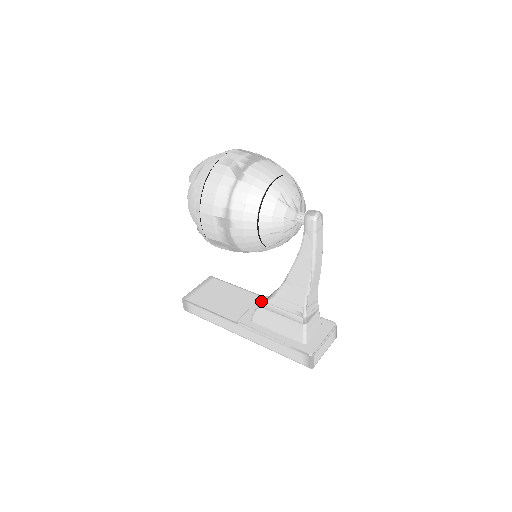
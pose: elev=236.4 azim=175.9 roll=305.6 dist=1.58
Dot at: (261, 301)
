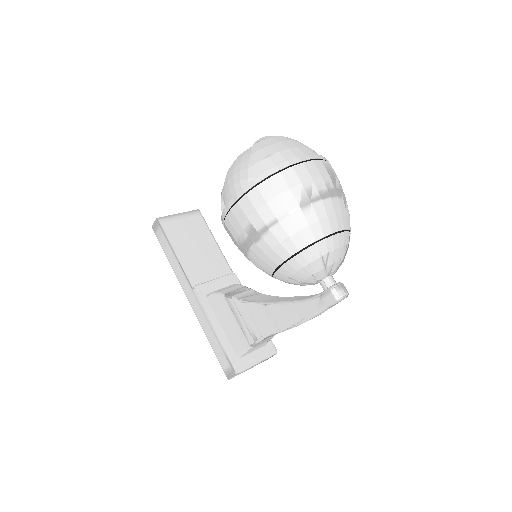
Dot at: (228, 278)
